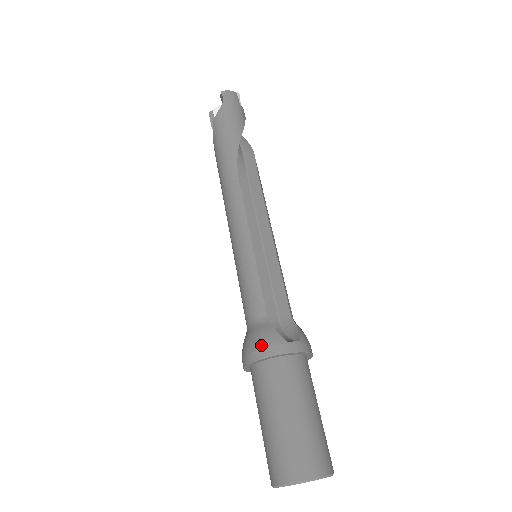
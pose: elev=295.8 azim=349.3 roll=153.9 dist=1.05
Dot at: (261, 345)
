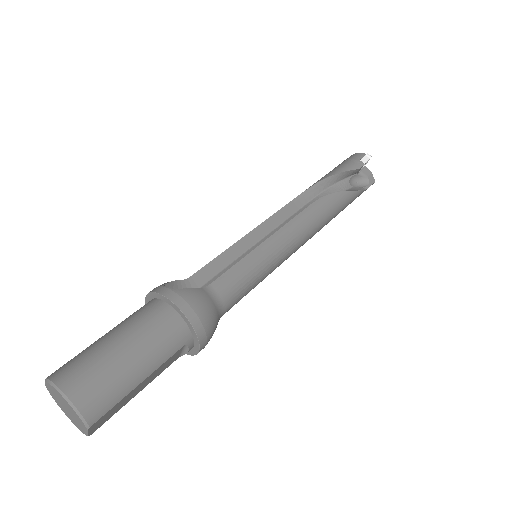
Dot at: occluded
